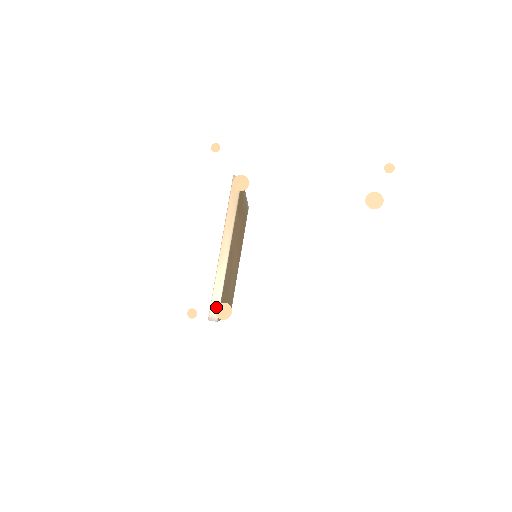
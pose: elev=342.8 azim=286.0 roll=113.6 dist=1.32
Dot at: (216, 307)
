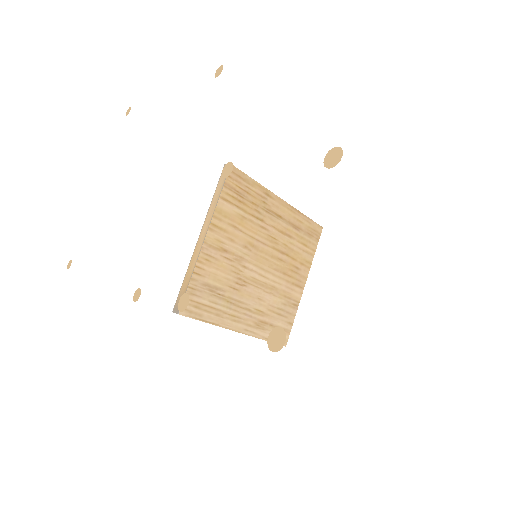
Dot at: (180, 298)
